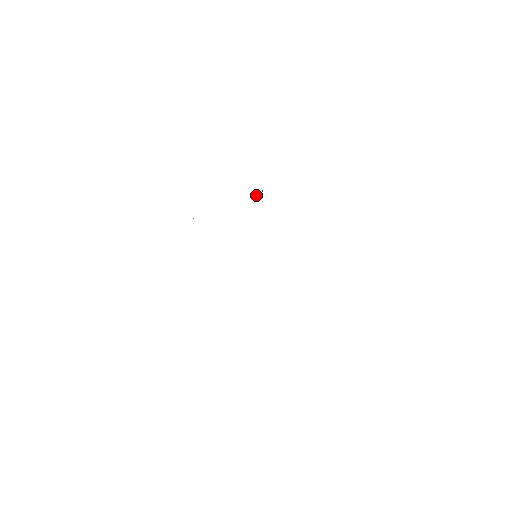
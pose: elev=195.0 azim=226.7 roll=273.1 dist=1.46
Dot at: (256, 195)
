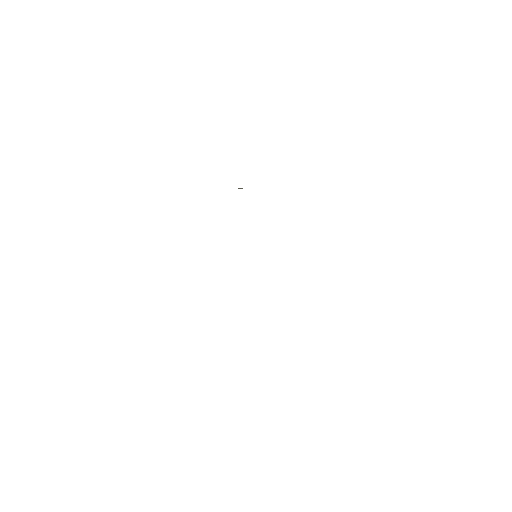
Dot at: (241, 188)
